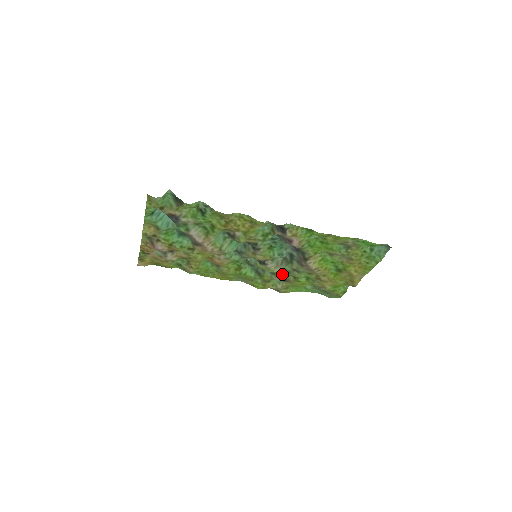
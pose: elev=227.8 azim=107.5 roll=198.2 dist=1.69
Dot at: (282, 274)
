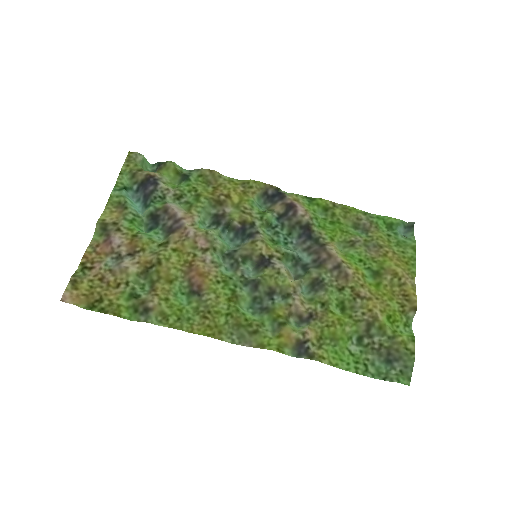
Dot at: (301, 302)
